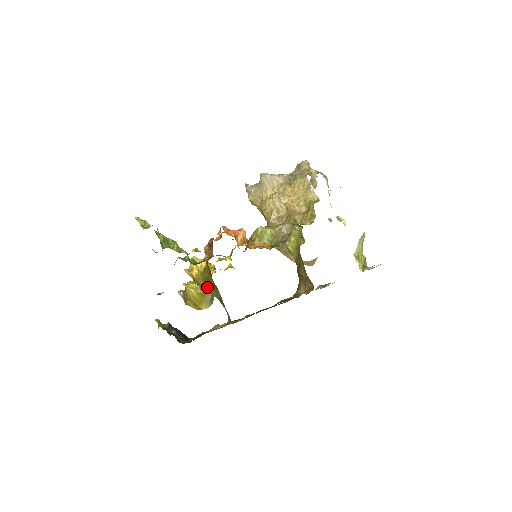
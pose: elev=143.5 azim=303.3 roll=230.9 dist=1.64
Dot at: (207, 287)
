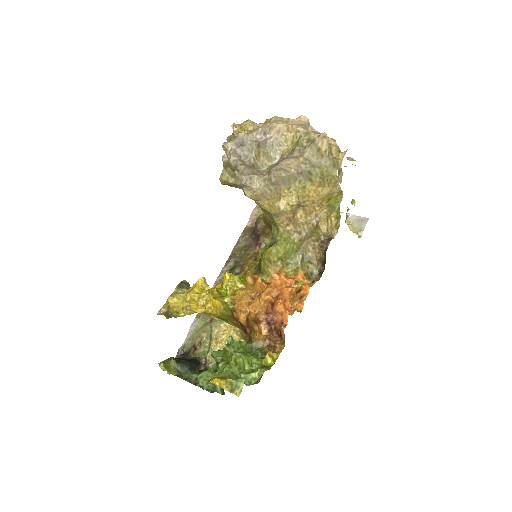
Dot at: occluded
